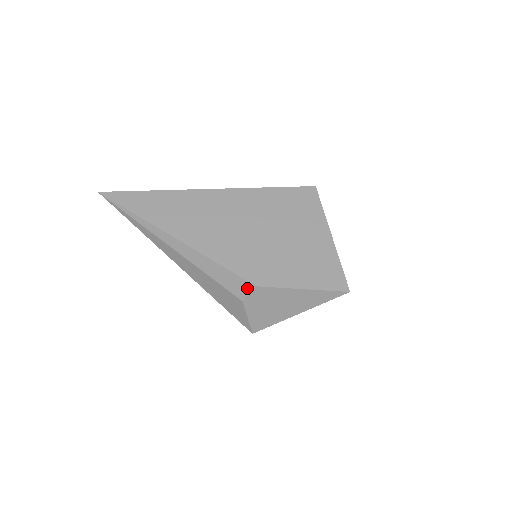
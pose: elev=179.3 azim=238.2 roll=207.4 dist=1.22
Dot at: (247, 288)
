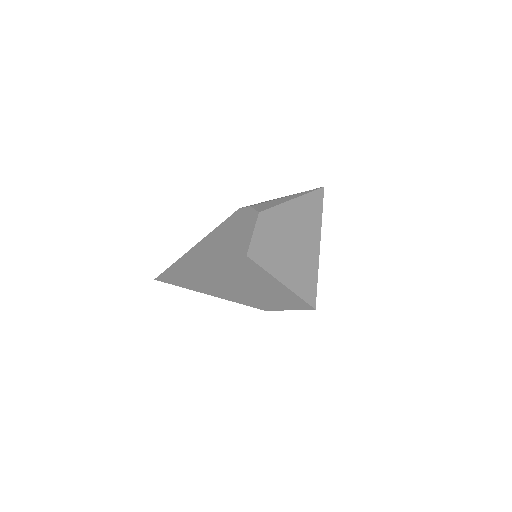
Dot at: occluded
